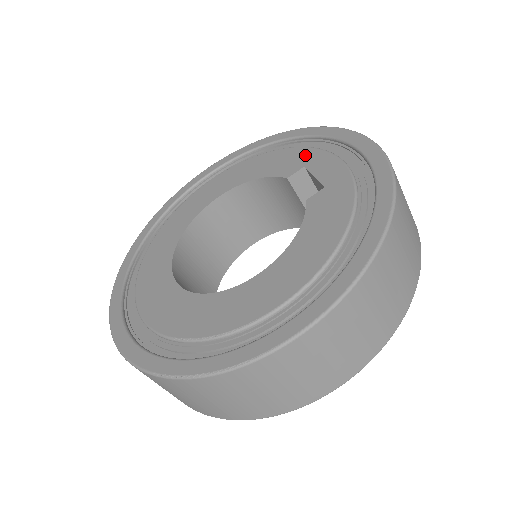
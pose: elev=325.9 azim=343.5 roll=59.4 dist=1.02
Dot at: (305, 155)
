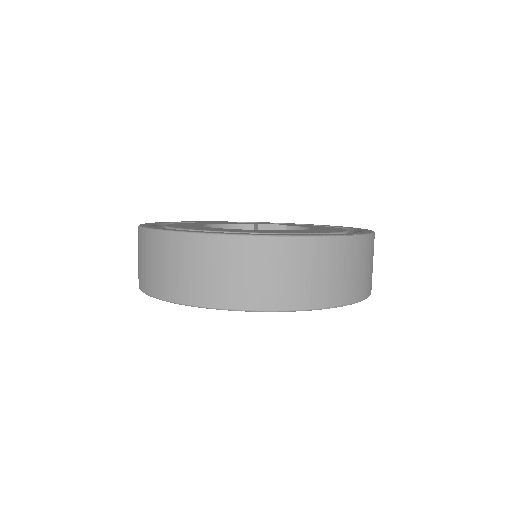
Dot at: occluded
